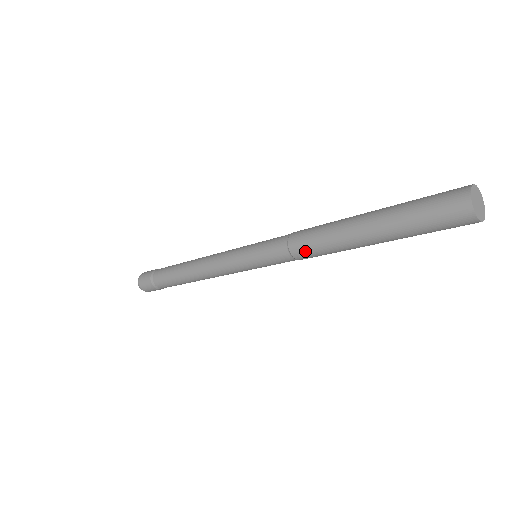
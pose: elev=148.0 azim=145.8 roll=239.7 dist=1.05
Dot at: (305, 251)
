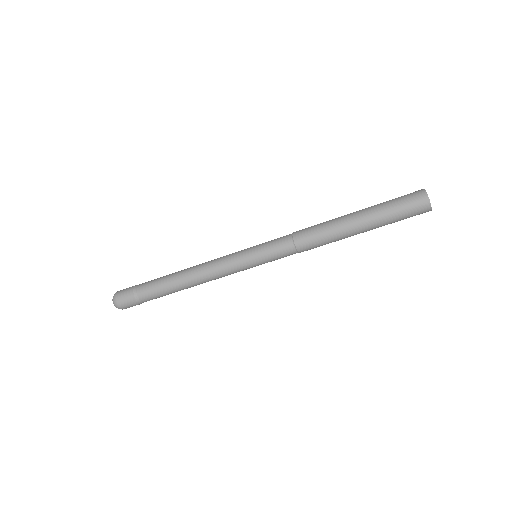
Dot at: (307, 238)
